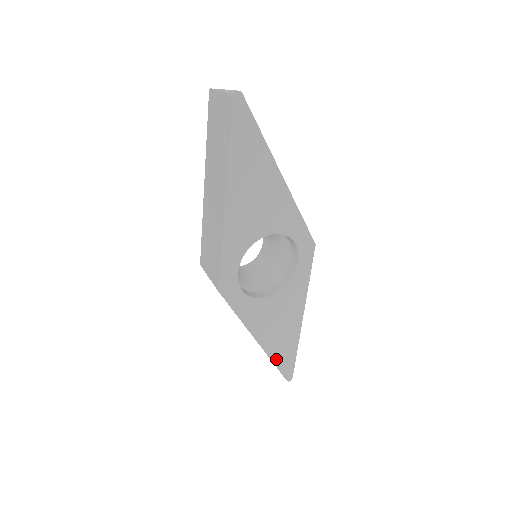
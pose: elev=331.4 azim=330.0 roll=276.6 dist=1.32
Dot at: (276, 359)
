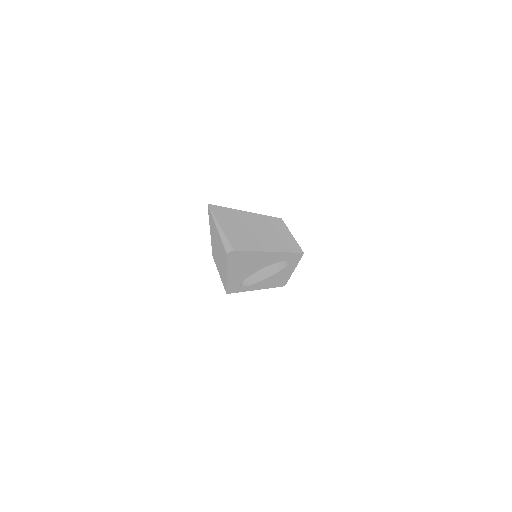
Dot at: (273, 286)
